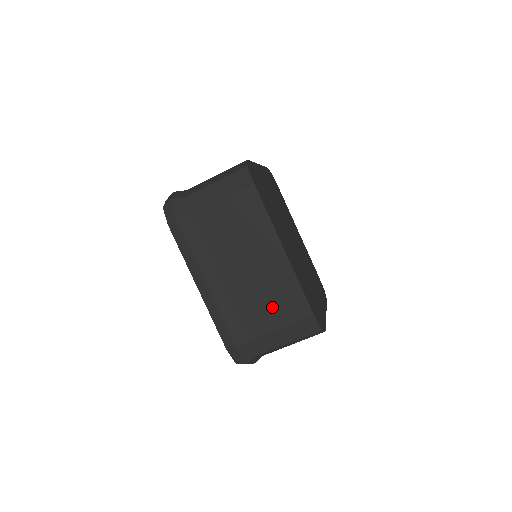
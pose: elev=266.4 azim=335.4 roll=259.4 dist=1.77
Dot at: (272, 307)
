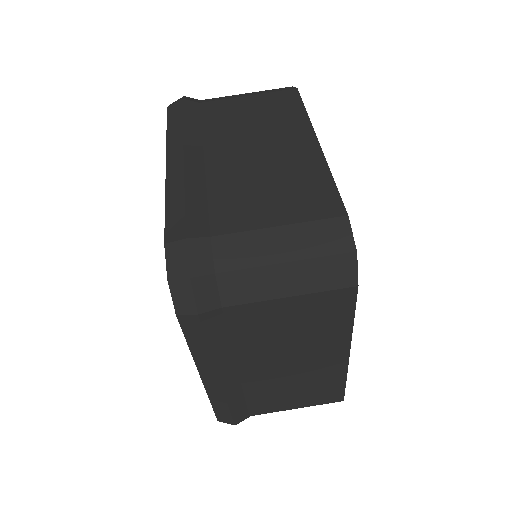
Dot at: (275, 197)
